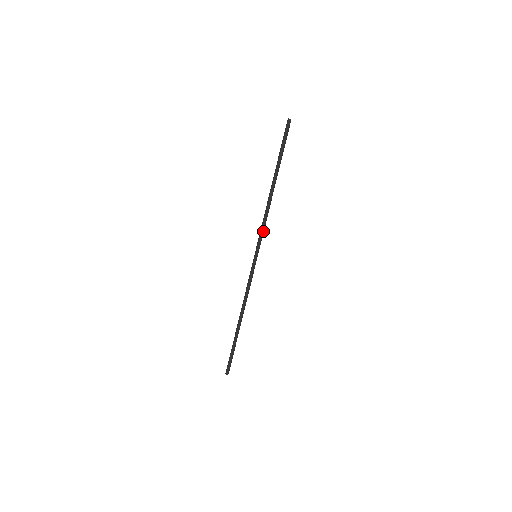
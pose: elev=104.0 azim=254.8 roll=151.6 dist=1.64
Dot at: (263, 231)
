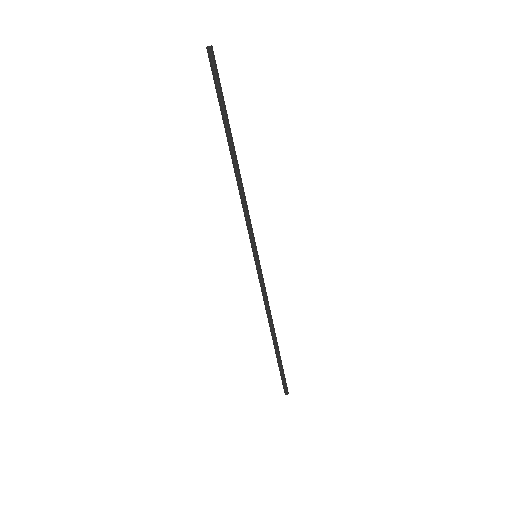
Dot at: (250, 222)
